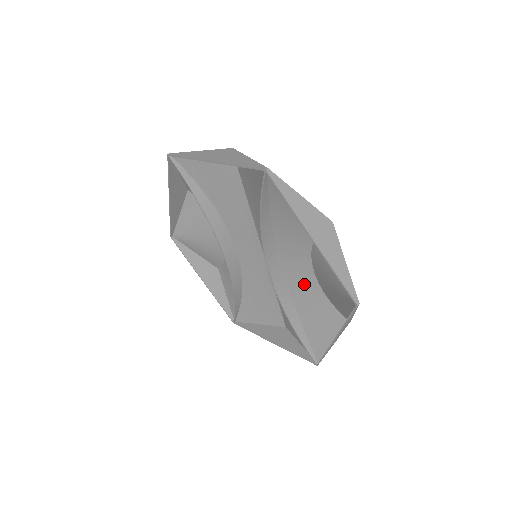
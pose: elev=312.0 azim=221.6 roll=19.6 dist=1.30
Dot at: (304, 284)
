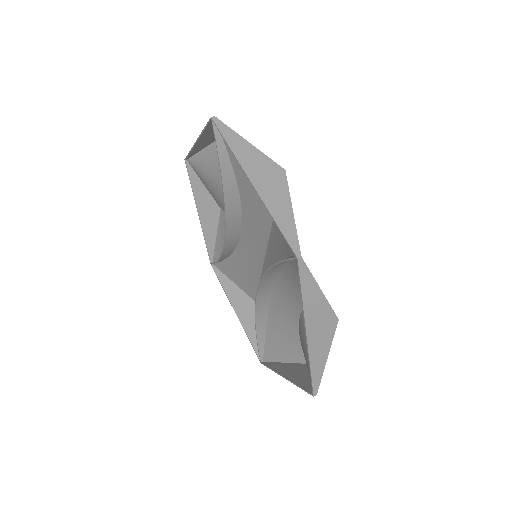
Dot at: (286, 312)
